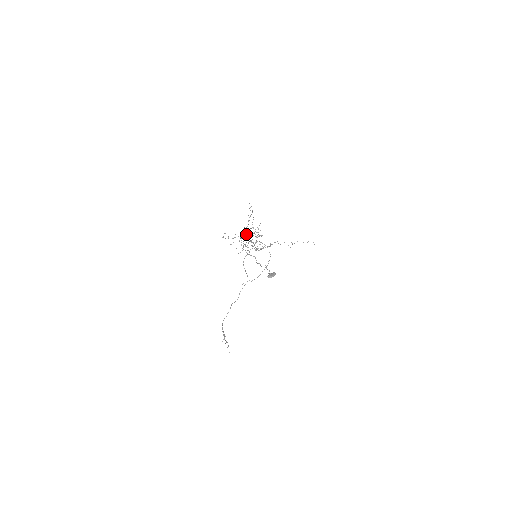
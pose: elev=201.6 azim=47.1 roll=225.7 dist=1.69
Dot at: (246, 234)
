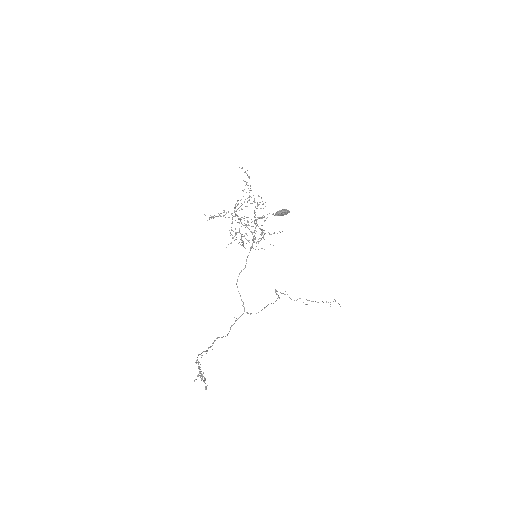
Dot at: occluded
